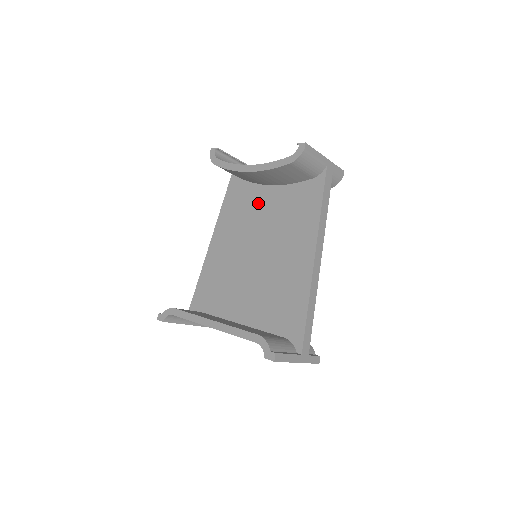
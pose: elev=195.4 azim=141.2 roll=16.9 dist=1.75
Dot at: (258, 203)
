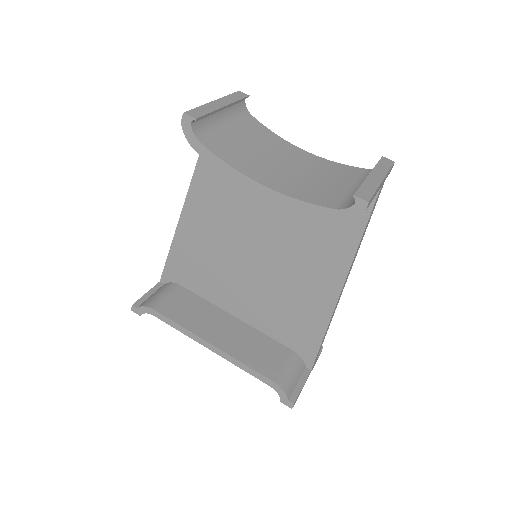
Dot at: occluded
